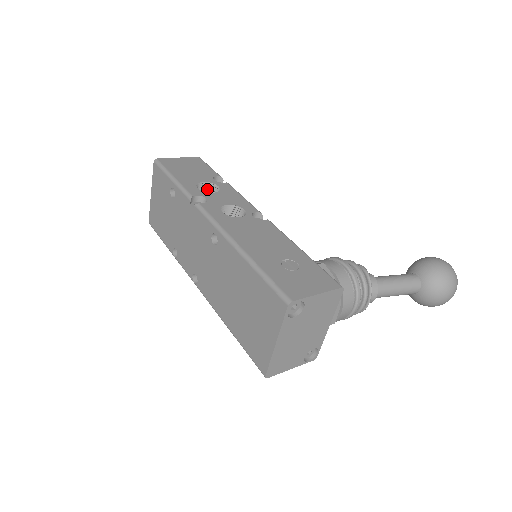
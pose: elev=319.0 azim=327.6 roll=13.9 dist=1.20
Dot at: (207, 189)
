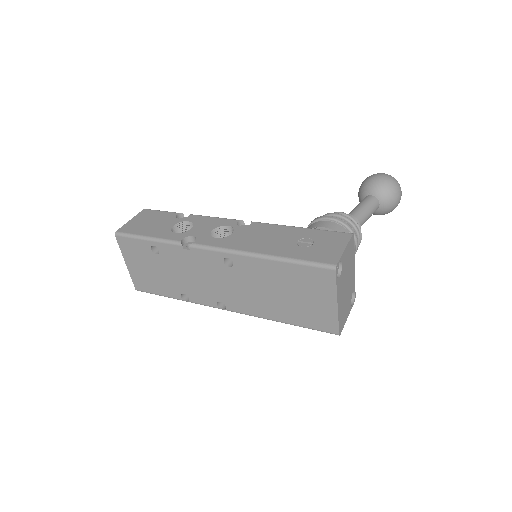
Dot at: (179, 229)
